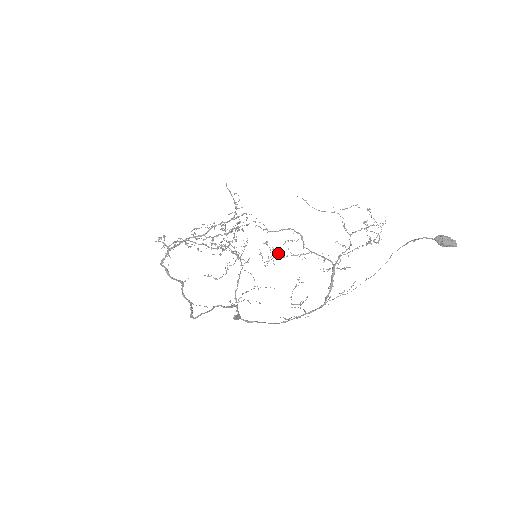
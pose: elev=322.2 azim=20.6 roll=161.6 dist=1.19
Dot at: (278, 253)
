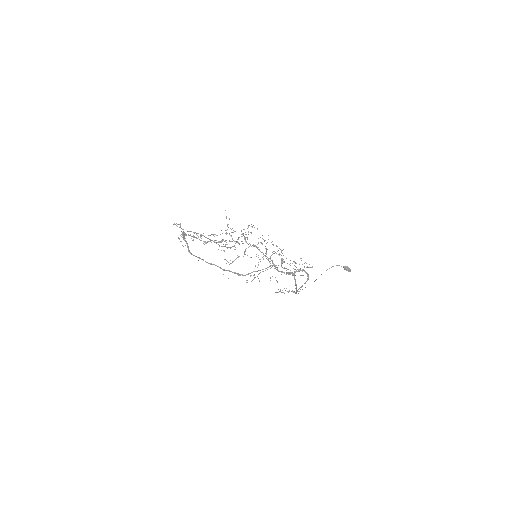
Dot at: (268, 258)
